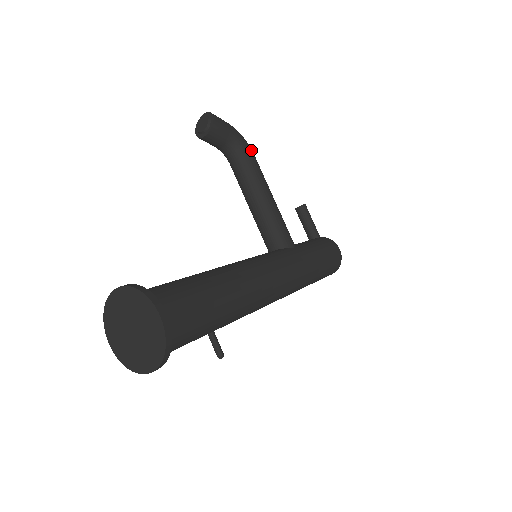
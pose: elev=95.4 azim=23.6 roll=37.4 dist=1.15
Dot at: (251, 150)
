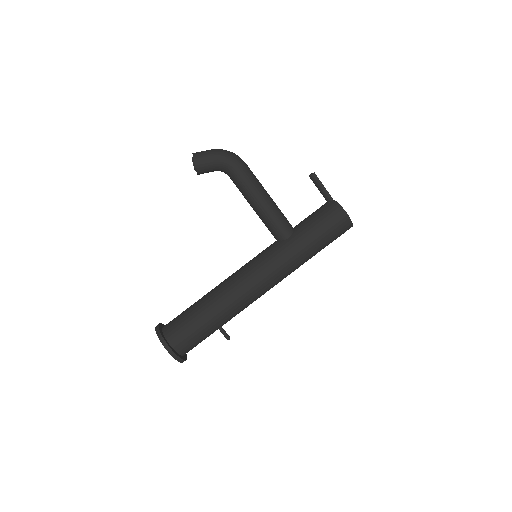
Dot at: (238, 166)
